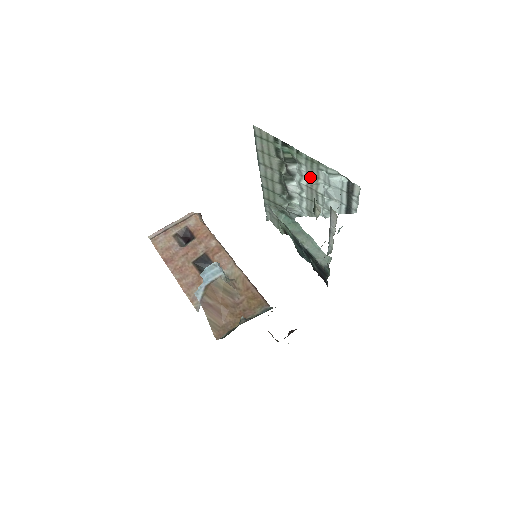
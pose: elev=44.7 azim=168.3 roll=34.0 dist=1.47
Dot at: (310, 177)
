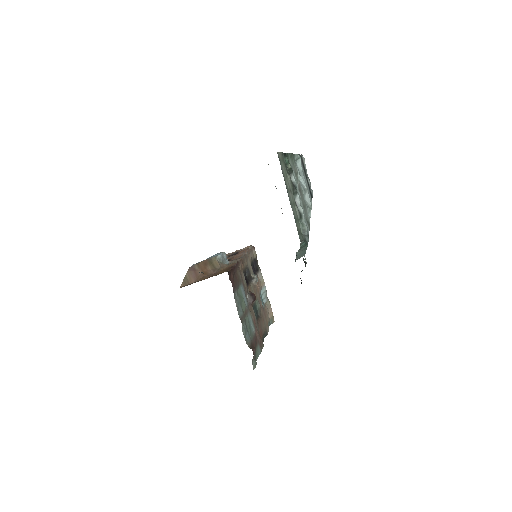
Dot at: (296, 177)
